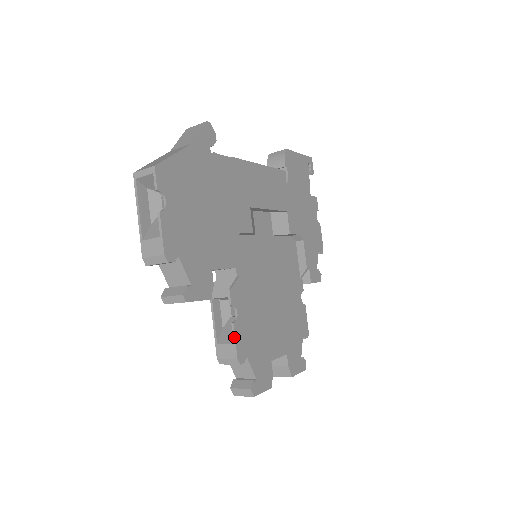
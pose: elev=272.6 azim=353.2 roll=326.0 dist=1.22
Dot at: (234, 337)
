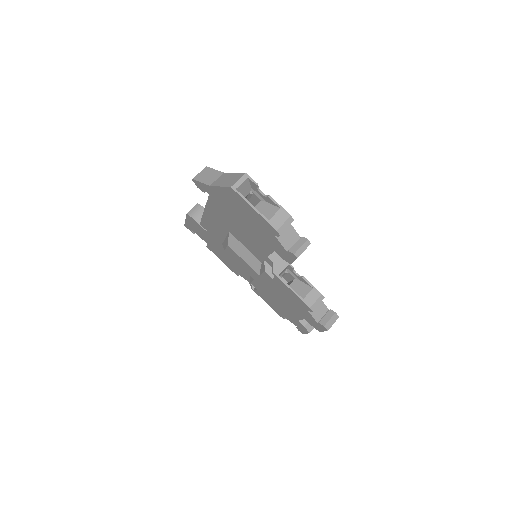
Dot at: (310, 284)
